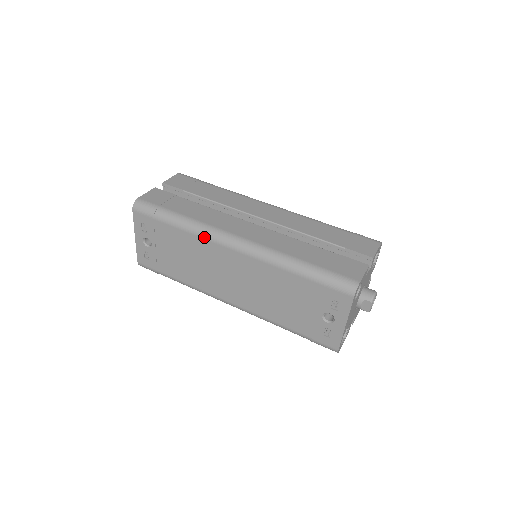
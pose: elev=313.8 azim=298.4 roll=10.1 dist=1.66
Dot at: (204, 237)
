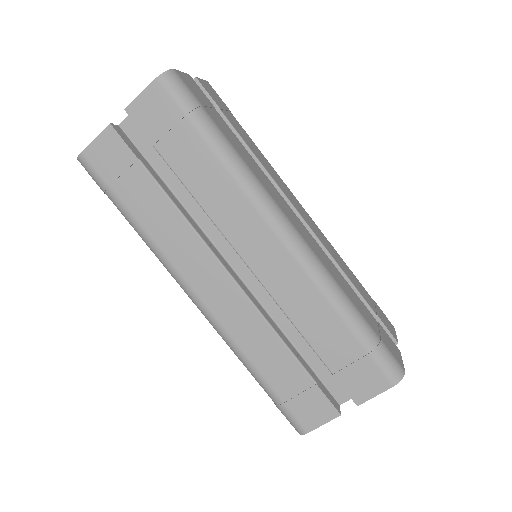
Dot at: occluded
